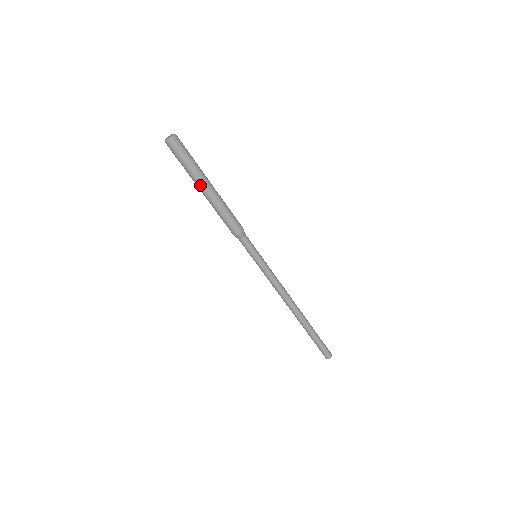
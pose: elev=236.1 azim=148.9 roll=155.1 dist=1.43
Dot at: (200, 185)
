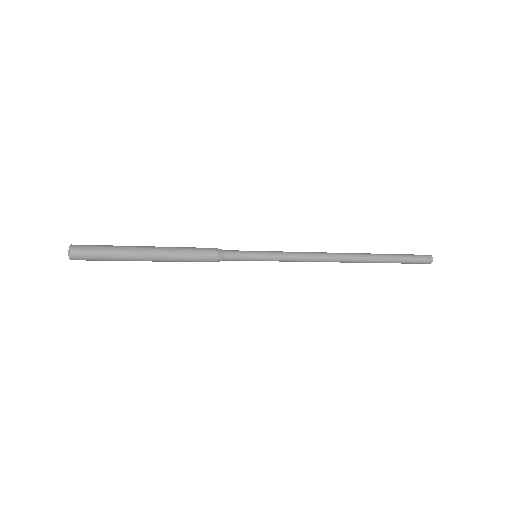
Dot at: (137, 259)
